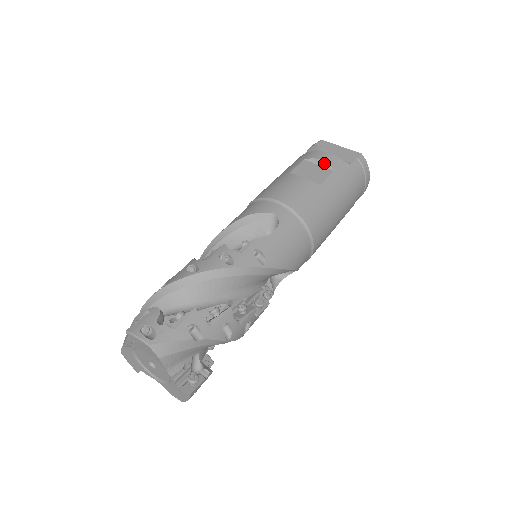
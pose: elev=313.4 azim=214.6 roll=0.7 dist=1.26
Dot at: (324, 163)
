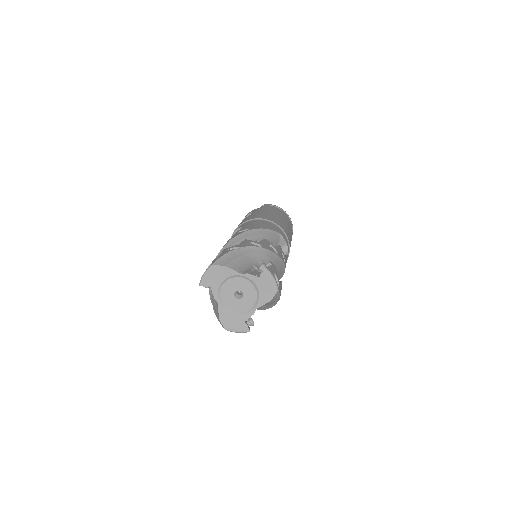
Dot at: occluded
